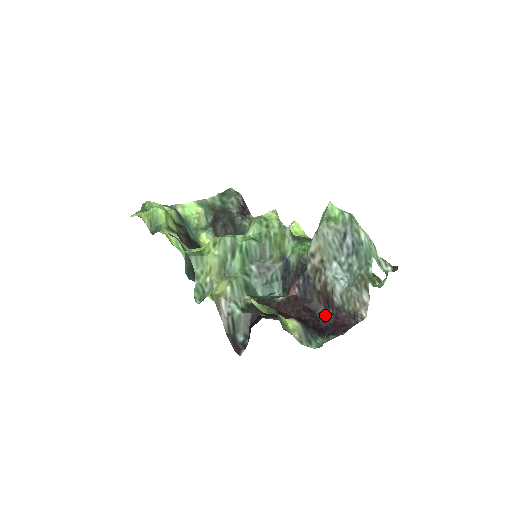
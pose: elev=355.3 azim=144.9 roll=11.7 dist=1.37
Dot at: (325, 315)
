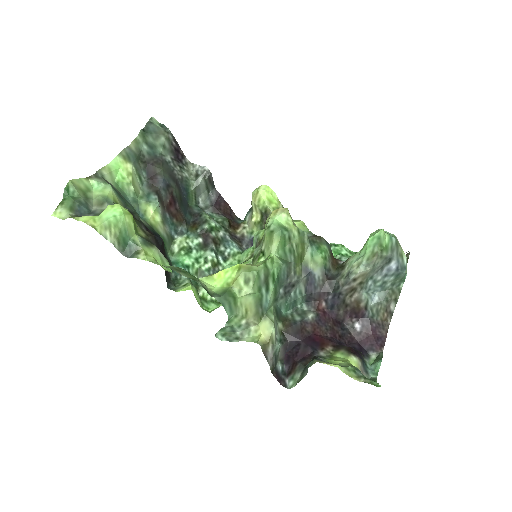
Dot at: (355, 327)
